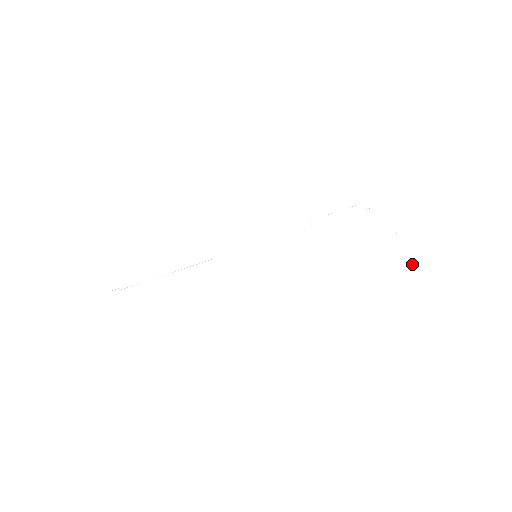
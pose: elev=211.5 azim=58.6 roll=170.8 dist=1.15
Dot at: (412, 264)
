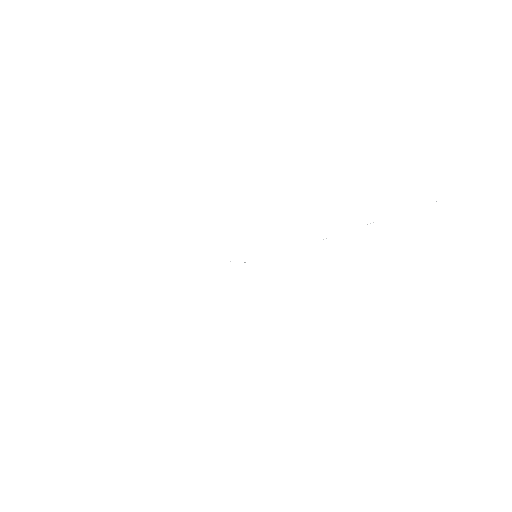
Dot at: occluded
